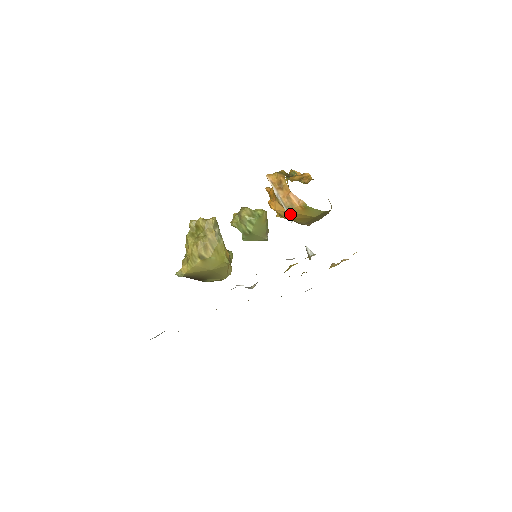
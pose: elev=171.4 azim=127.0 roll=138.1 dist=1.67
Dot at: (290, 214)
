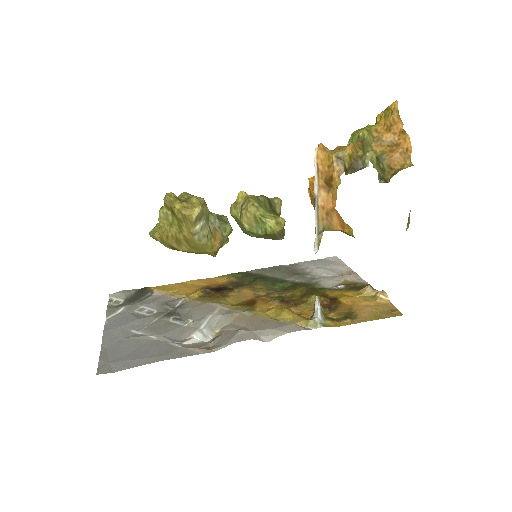
Dot at: (319, 240)
